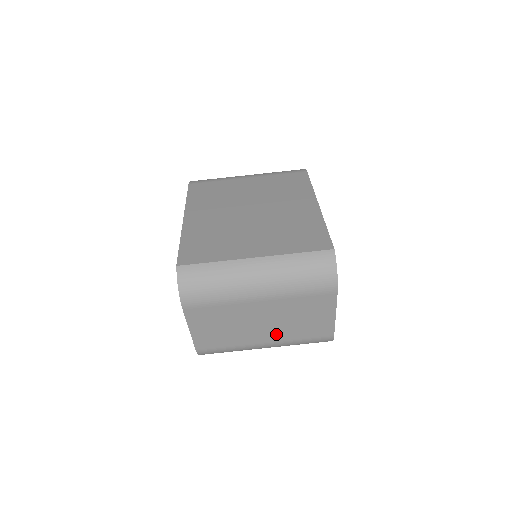
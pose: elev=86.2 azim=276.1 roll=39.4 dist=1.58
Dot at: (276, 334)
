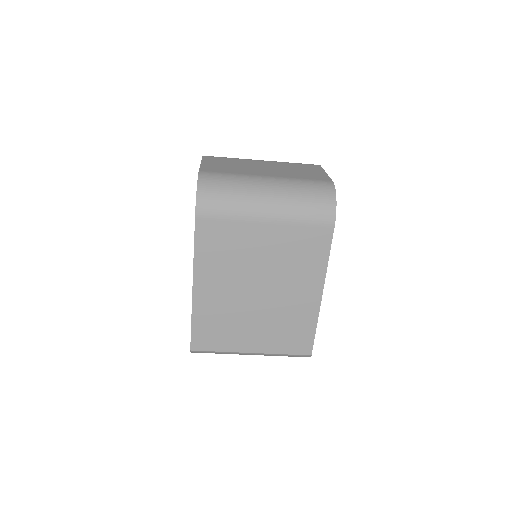
Dot at: occluded
